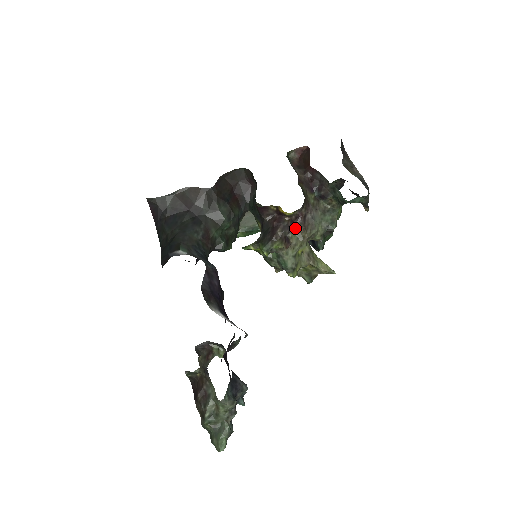
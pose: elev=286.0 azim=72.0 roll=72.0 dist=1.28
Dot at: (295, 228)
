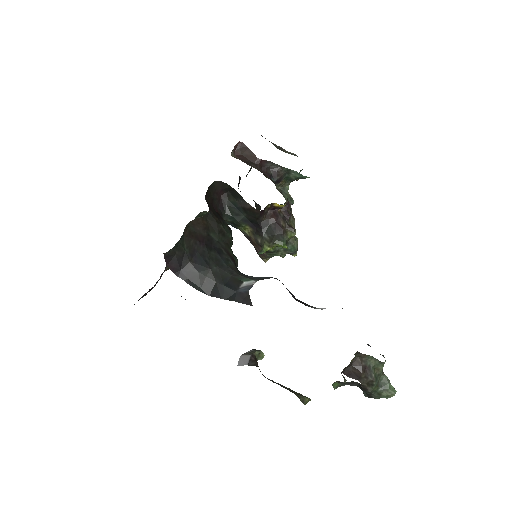
Dot at: (290, 215)
